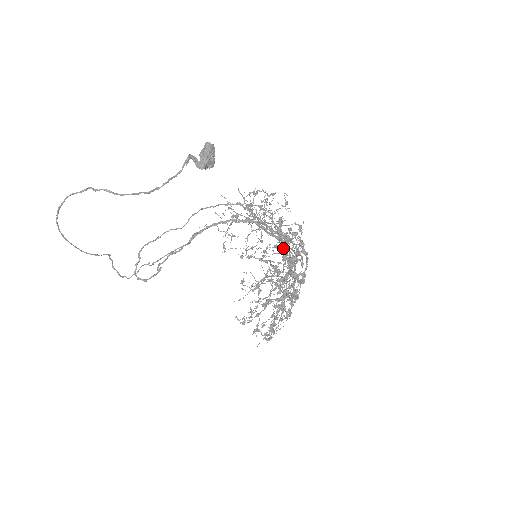
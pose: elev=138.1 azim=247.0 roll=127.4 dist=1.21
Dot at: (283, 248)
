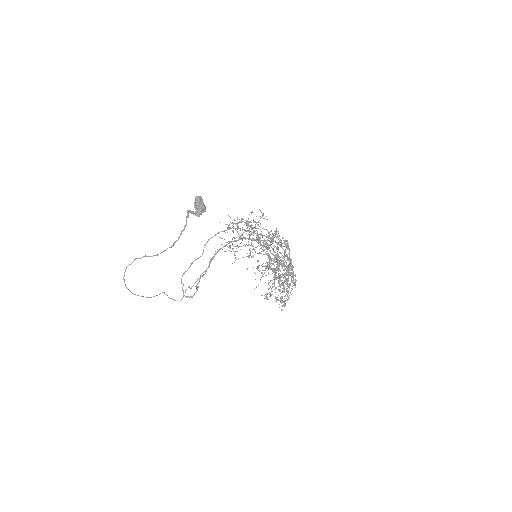
Dot at: (266, 254)
